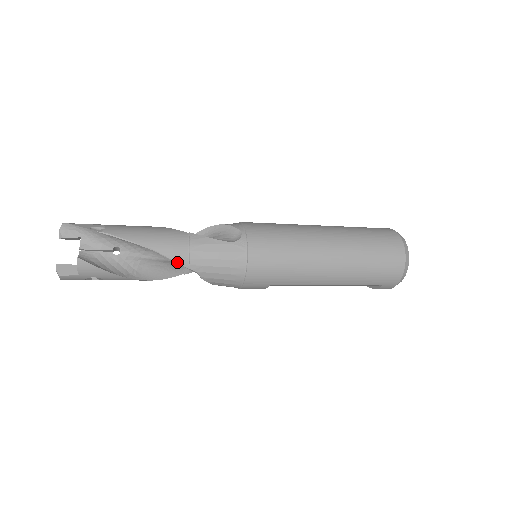
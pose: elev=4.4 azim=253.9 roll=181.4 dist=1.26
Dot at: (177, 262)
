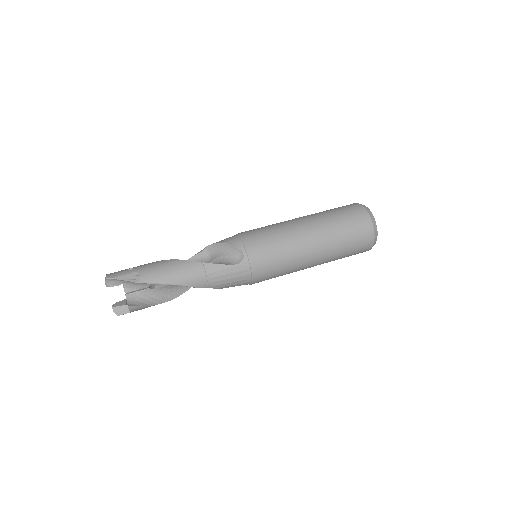
Dot at: (199, 287)
